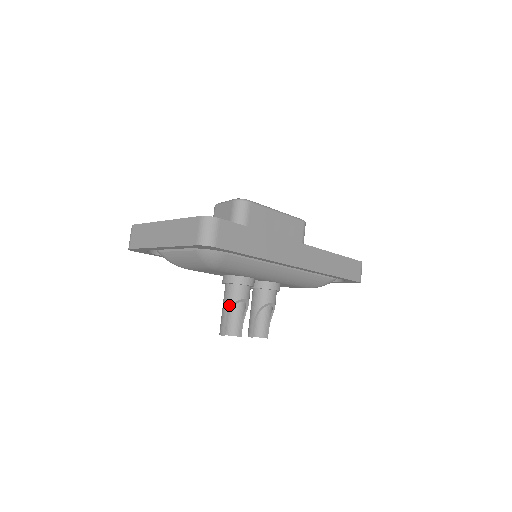
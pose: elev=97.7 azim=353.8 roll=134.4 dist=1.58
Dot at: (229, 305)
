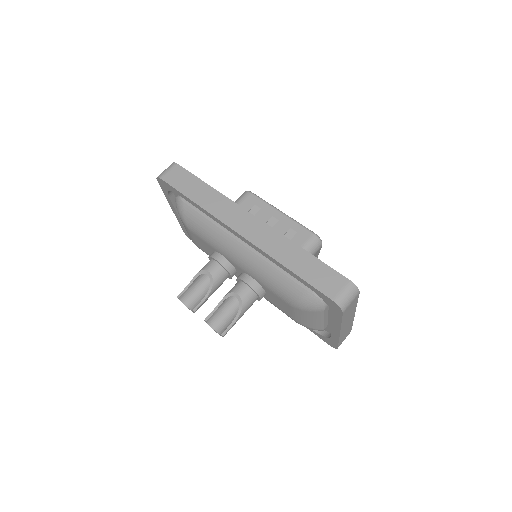
Dot at: (197, 274)
